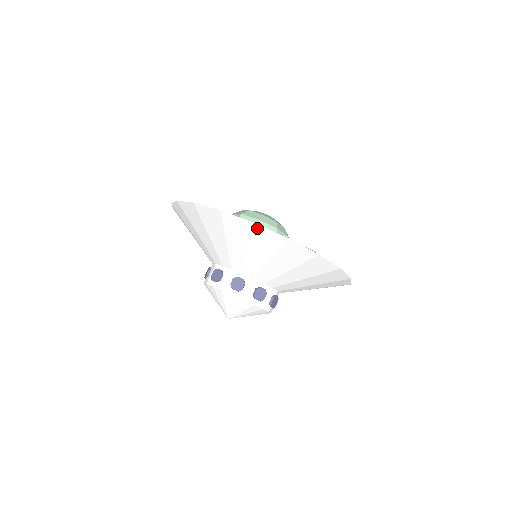
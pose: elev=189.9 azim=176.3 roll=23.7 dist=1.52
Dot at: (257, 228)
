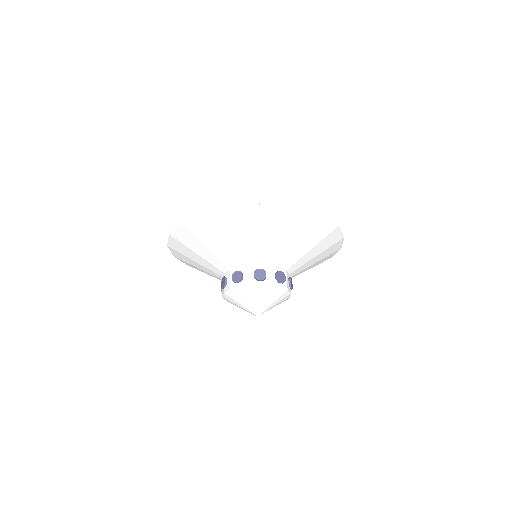
Dot at: (269, 209)
